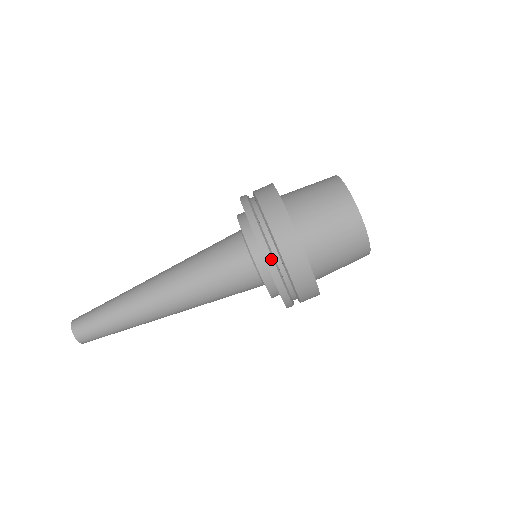
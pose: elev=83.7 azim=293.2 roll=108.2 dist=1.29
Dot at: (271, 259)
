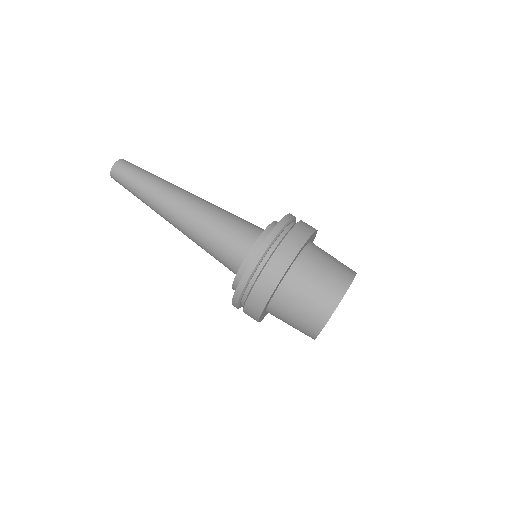
Dot at: (241, 291)
